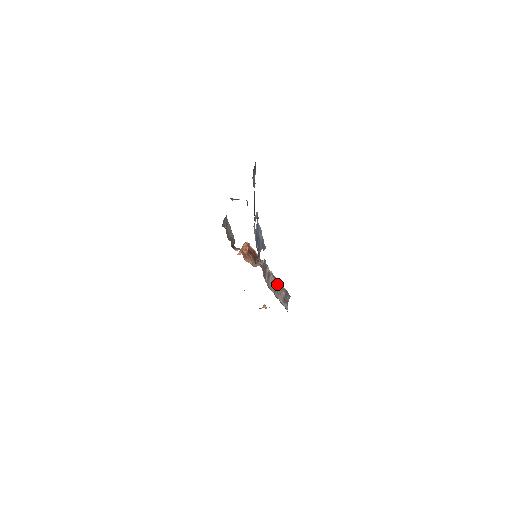
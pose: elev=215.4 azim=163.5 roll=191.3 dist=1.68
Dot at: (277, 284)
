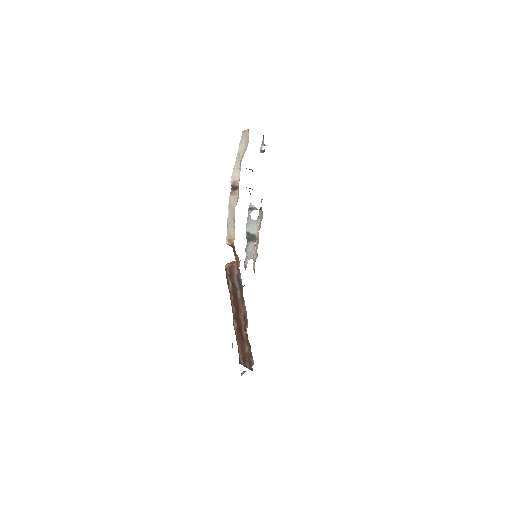
Dot at: occluded
